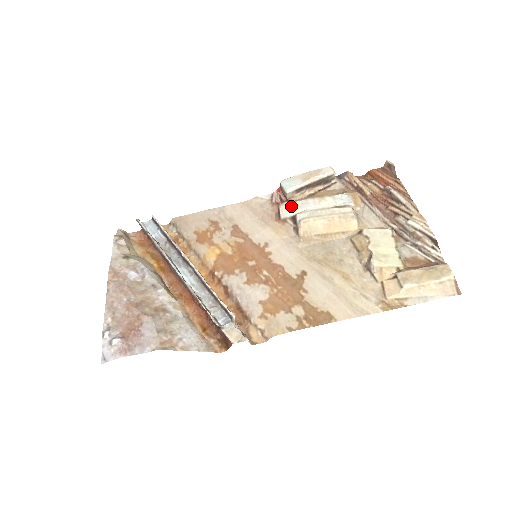
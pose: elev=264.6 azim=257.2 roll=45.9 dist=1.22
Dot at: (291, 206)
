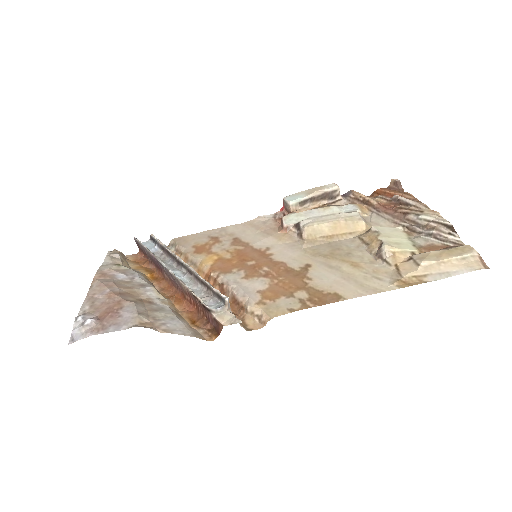
Dot at: (294, 216)
